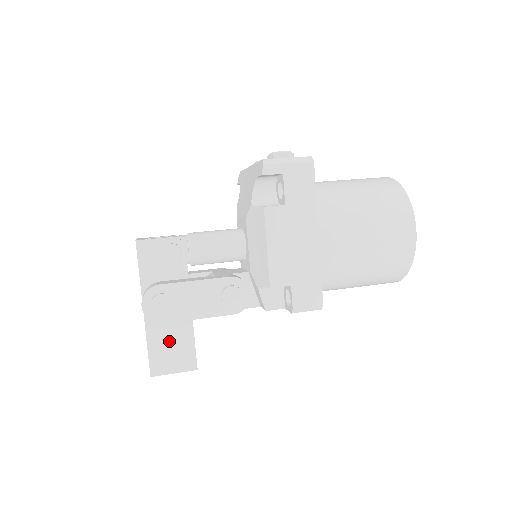
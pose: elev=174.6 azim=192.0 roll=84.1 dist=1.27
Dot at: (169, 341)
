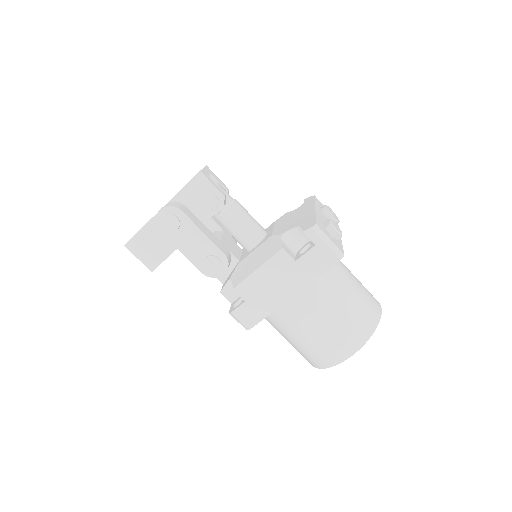
Dot at: (155, 241)
